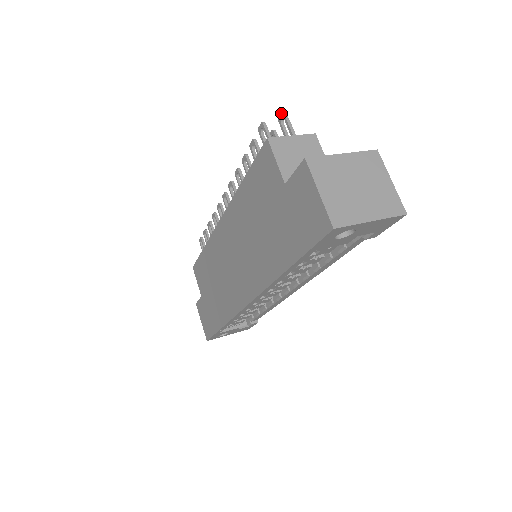
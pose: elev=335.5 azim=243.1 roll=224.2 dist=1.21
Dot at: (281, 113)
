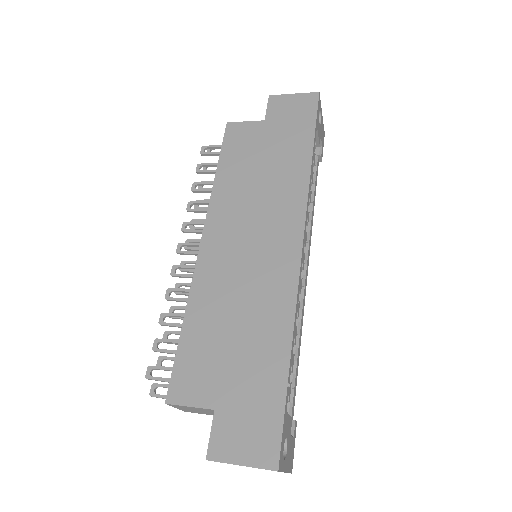
Dot at: occluded
